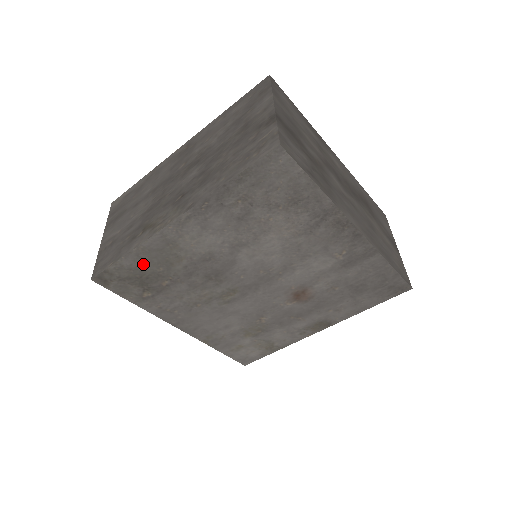
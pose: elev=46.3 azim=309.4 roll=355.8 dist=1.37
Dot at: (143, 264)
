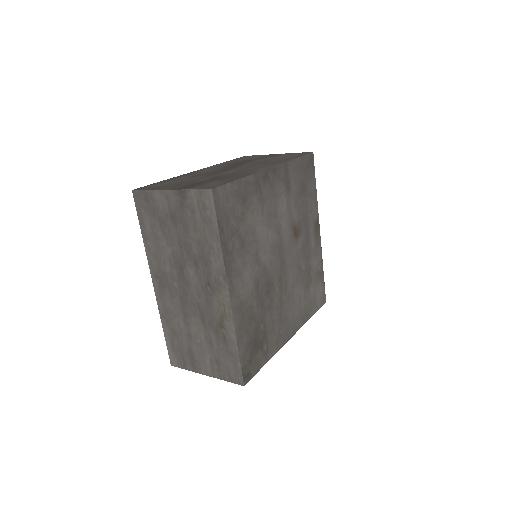
Dot at: (246, 337)
